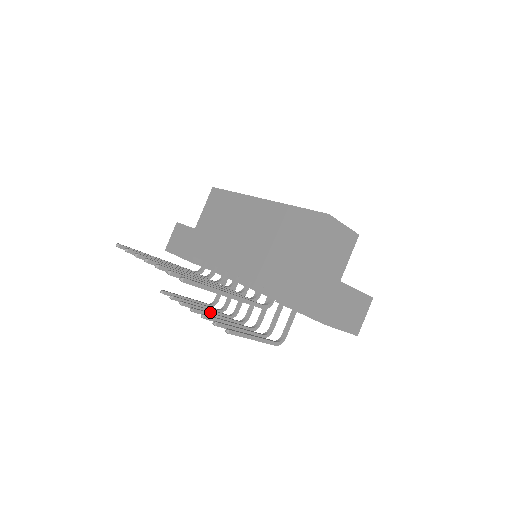
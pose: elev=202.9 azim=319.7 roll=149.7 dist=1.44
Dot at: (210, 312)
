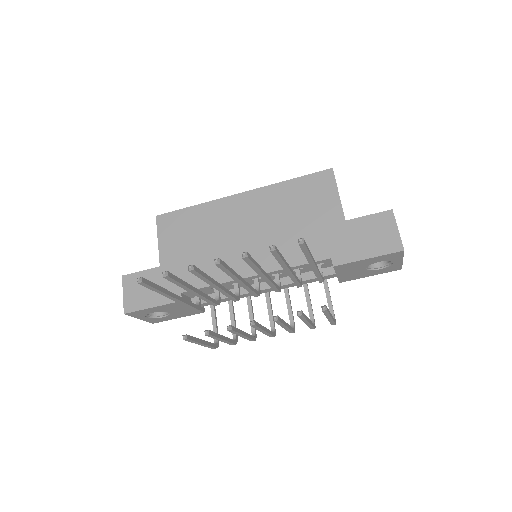
Dot at: (245, 335)
